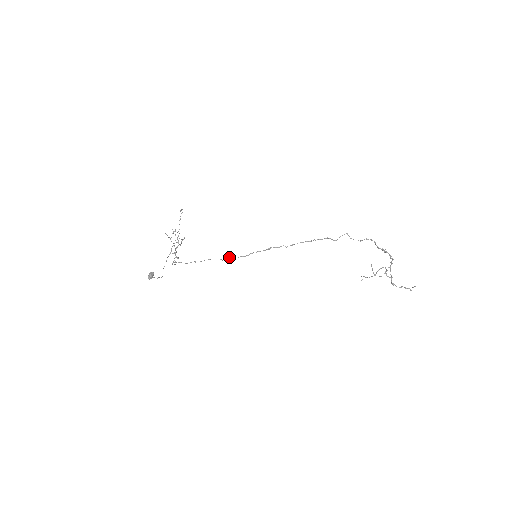
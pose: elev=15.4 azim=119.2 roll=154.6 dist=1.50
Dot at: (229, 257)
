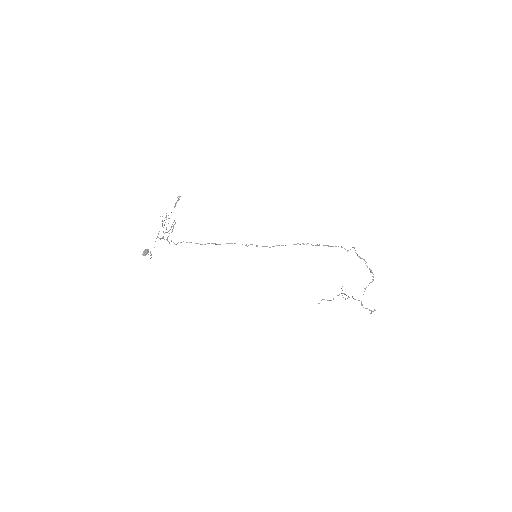
Dot at: occluded
